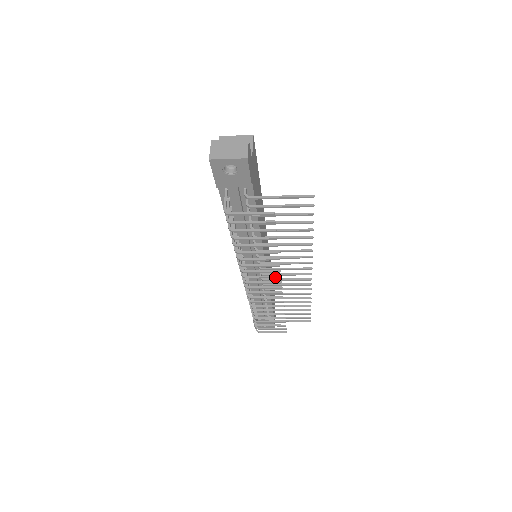
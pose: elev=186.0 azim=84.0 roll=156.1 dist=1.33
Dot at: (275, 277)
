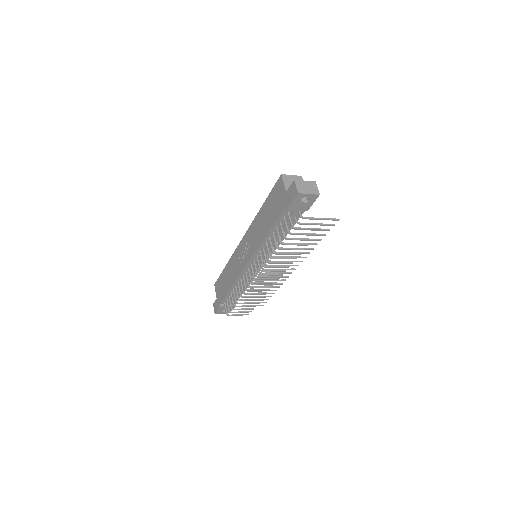
Dot at: (282, 271)
